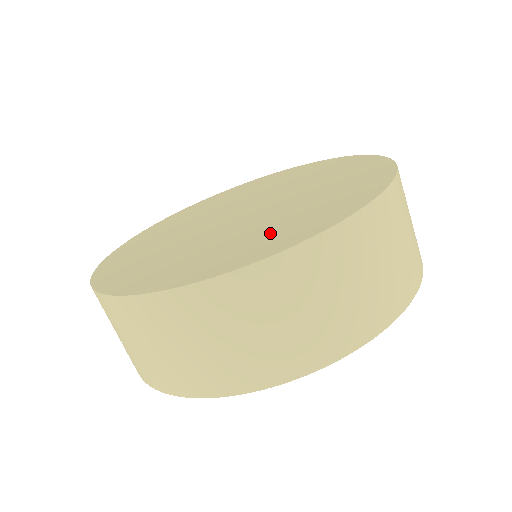
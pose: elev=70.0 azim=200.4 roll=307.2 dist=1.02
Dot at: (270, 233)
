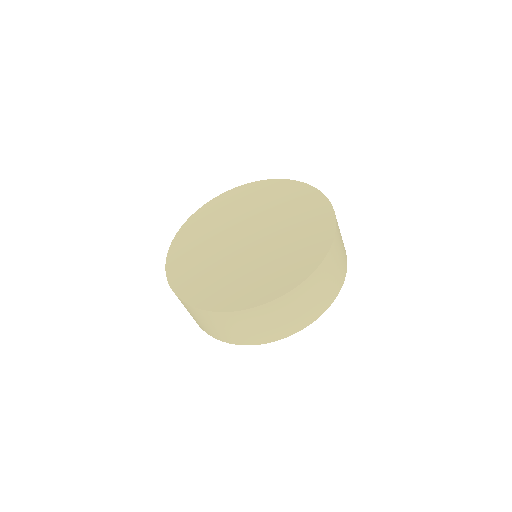
Dot at: (214, 284)
